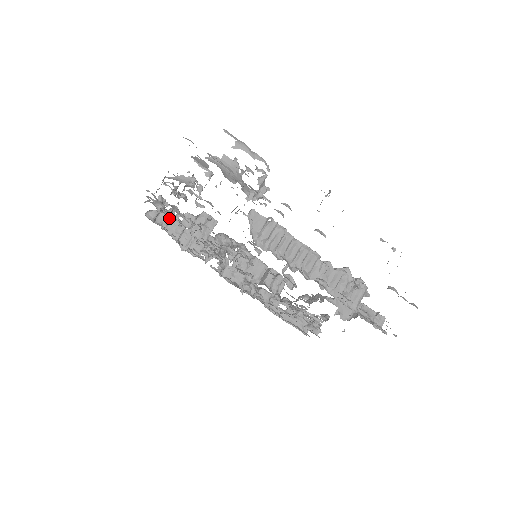
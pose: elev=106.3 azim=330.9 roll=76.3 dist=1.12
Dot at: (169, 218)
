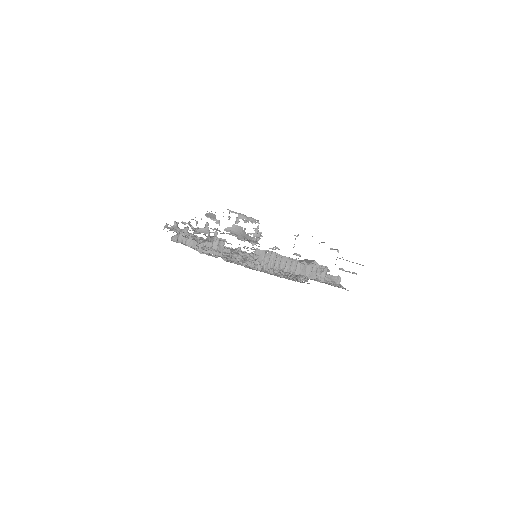
Dot at: (186, 236)
